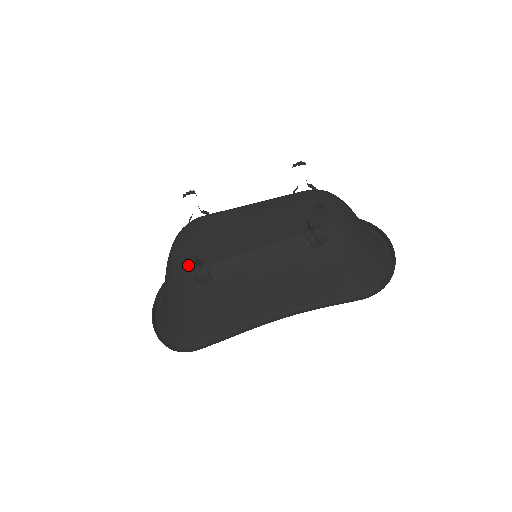
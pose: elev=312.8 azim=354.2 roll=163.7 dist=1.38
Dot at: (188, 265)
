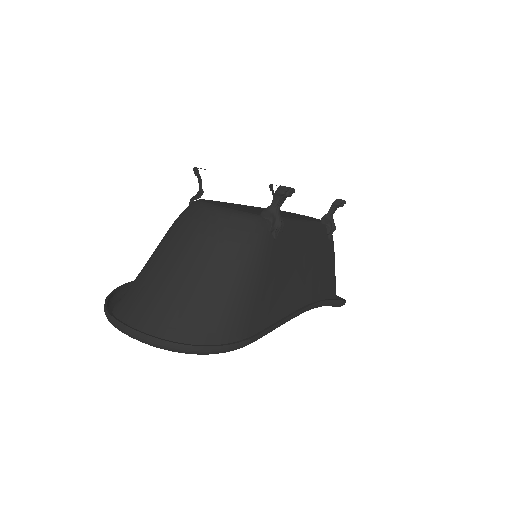
Dot at: (292, 191)
